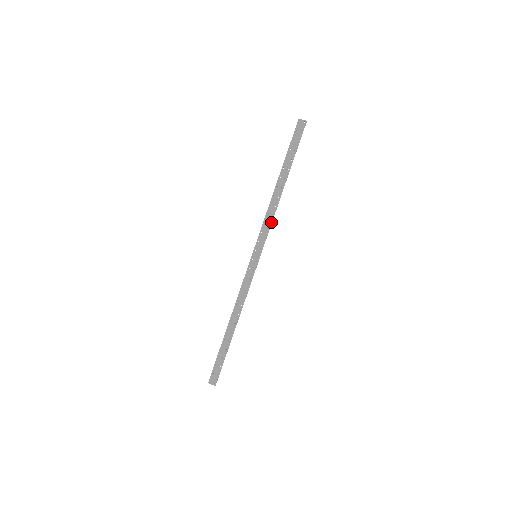
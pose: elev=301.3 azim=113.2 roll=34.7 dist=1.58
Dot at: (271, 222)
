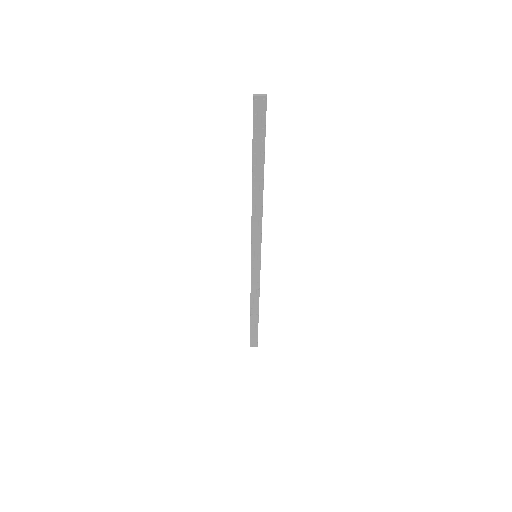
Dot at: (261, 224)
